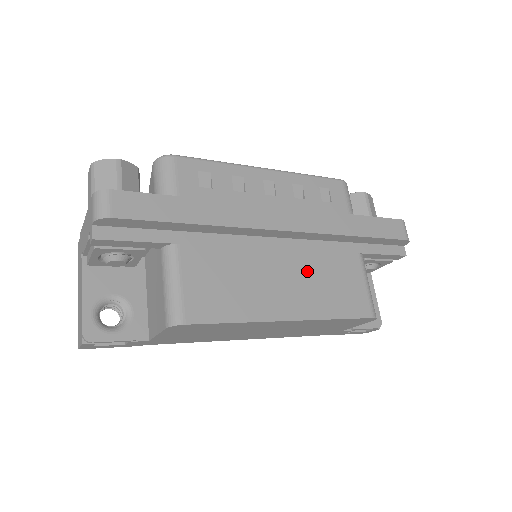
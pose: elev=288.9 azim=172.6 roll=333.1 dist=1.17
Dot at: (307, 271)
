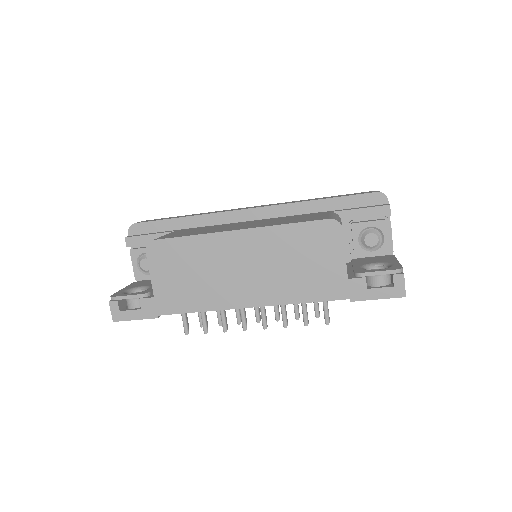
Dot at: (270, 221)
